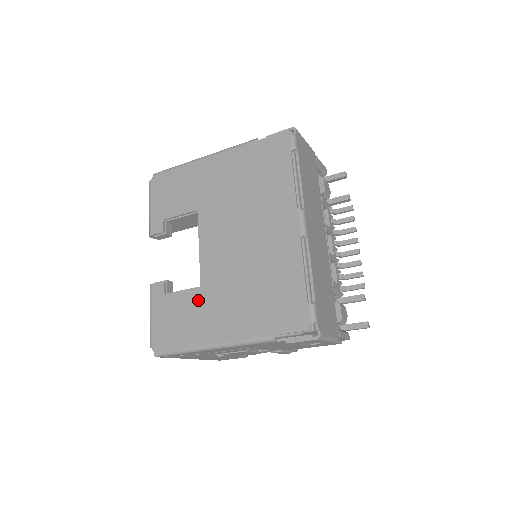
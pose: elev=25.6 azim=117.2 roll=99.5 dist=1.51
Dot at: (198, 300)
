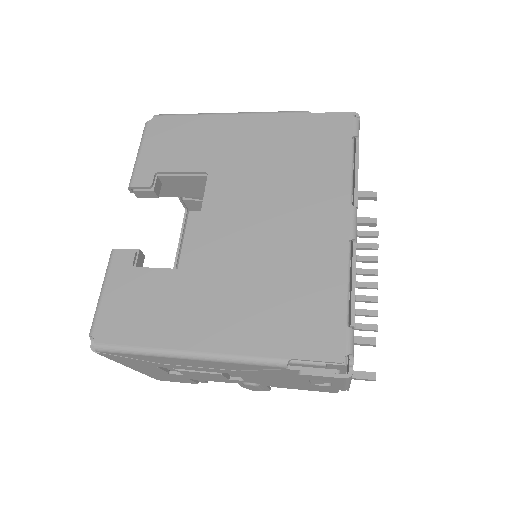
Dot at: (182, 286)
